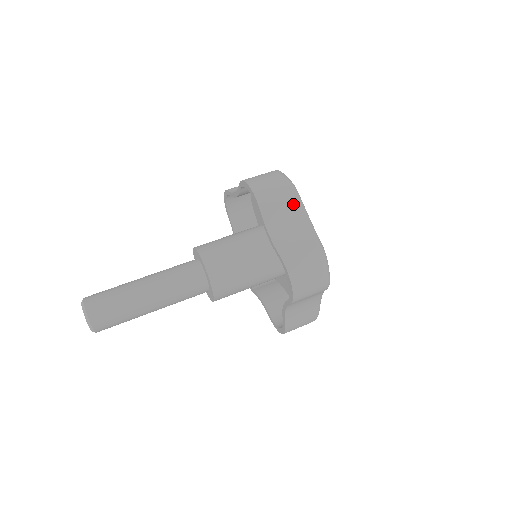
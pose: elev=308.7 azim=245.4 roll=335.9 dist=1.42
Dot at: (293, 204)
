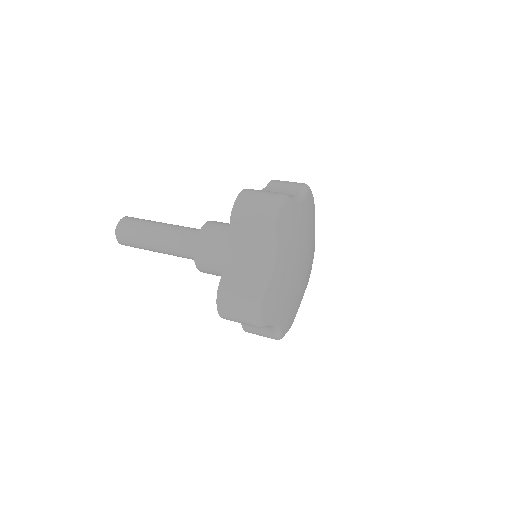
Dot at: (262, 238)
